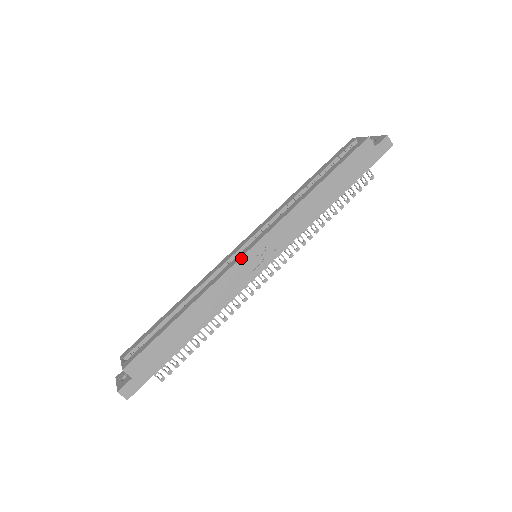
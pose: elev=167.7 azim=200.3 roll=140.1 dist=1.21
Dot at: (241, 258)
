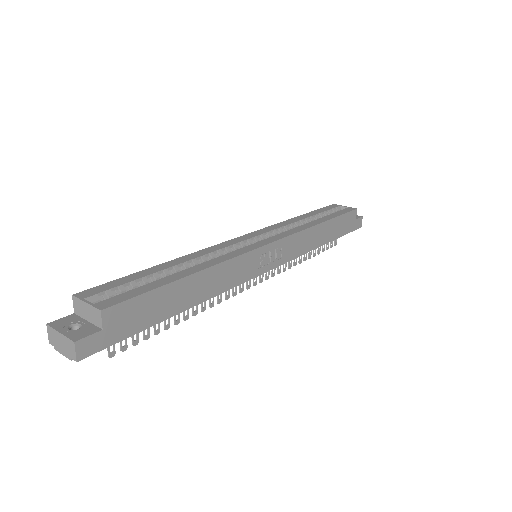
Dot at: (260, 247)
